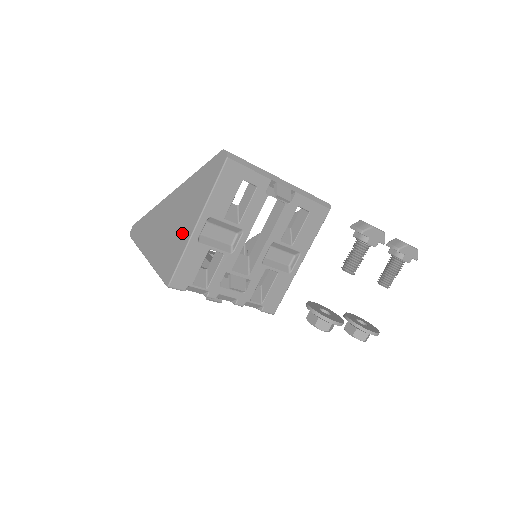
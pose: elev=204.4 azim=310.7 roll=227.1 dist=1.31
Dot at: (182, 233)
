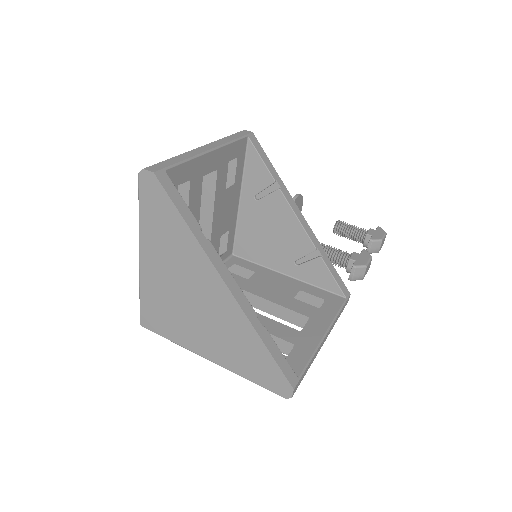
Dot at: (191, 335)
